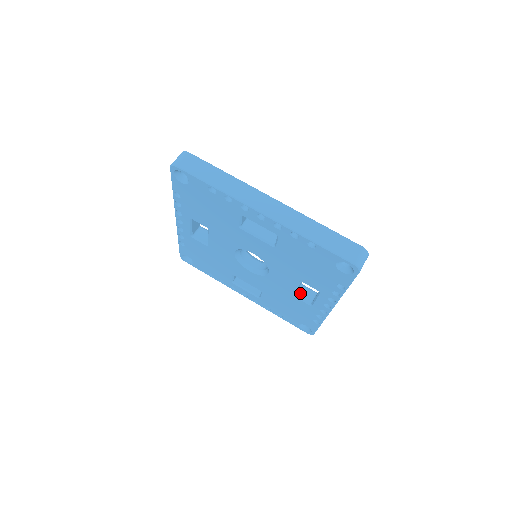
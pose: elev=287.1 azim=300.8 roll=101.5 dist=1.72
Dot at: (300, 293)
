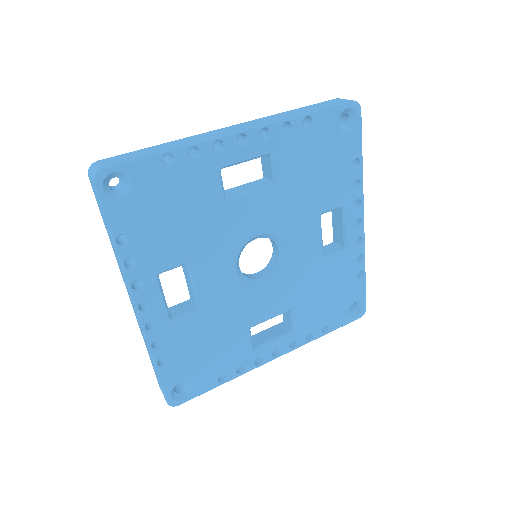
Dot at: (324, 253)
